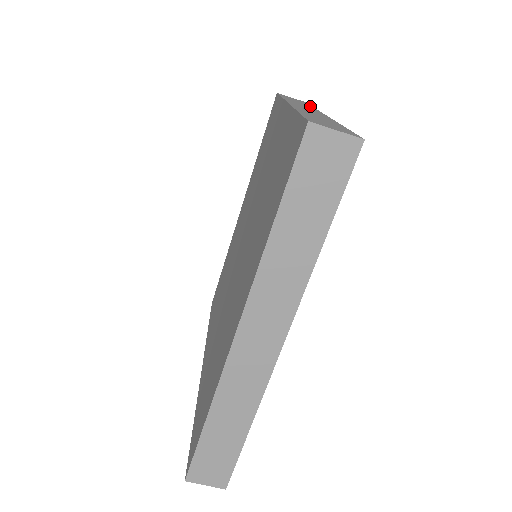
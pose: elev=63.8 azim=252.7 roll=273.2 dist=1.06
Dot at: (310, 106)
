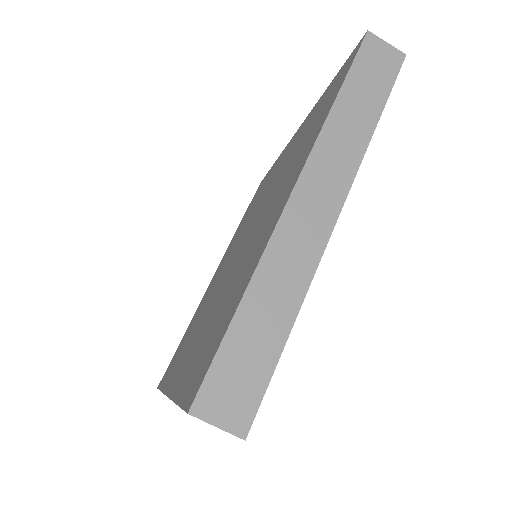
Dot at: occluded
